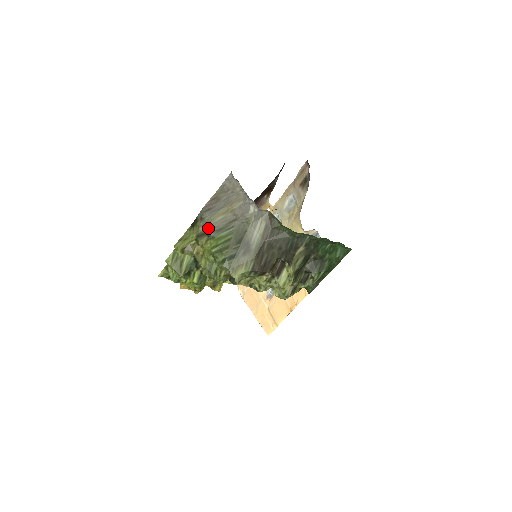
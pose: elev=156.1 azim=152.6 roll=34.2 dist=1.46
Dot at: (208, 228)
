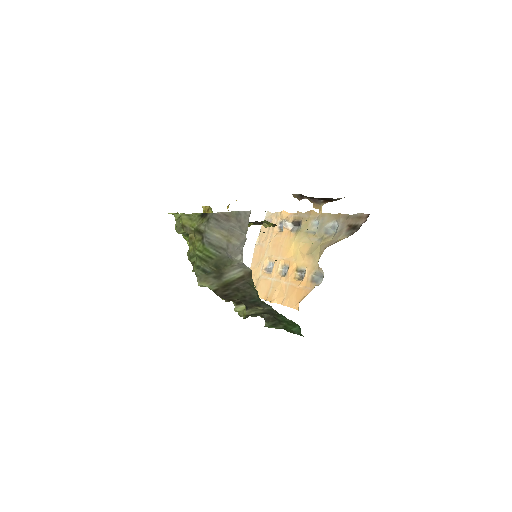
Dot at: (206, 233)
